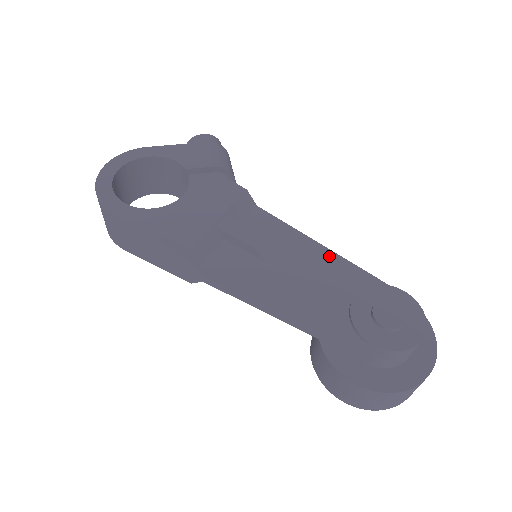
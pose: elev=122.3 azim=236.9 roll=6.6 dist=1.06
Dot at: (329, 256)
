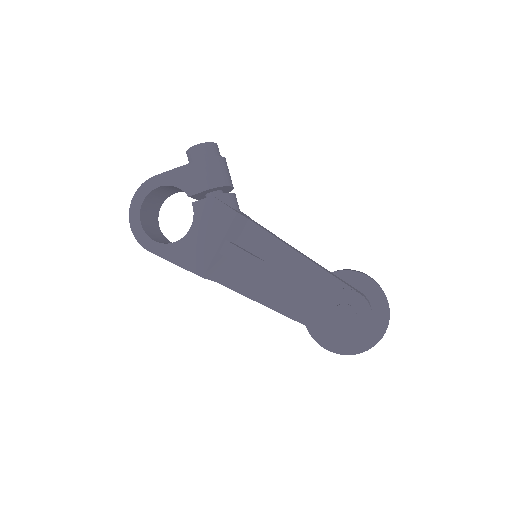
Dot at: (305, 264)
